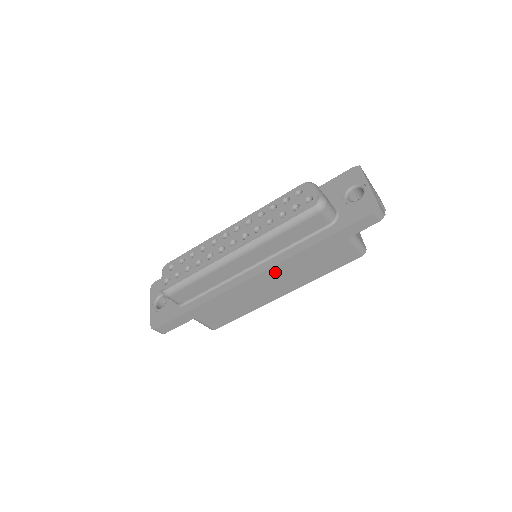
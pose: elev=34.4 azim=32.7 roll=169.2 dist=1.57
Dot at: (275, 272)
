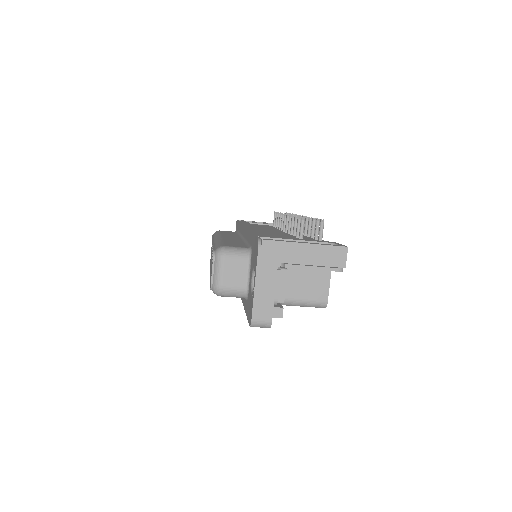
Dot at: occluded
